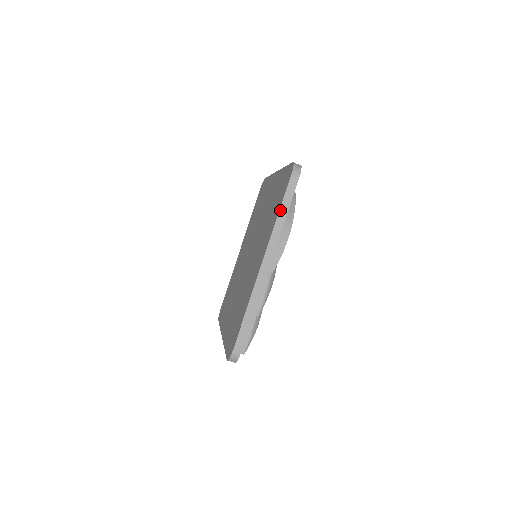
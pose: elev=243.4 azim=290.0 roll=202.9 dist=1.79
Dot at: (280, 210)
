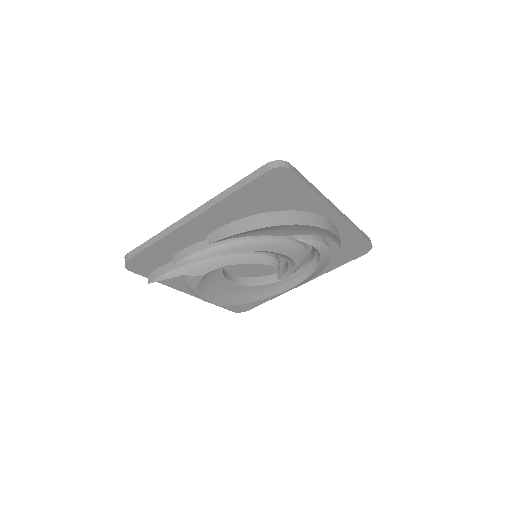
Dot at: (235, 184)
